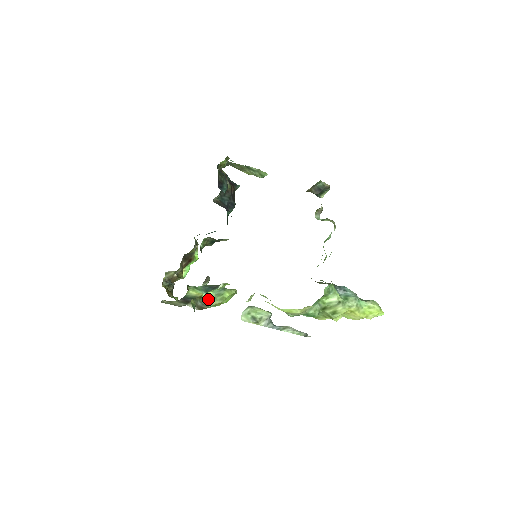
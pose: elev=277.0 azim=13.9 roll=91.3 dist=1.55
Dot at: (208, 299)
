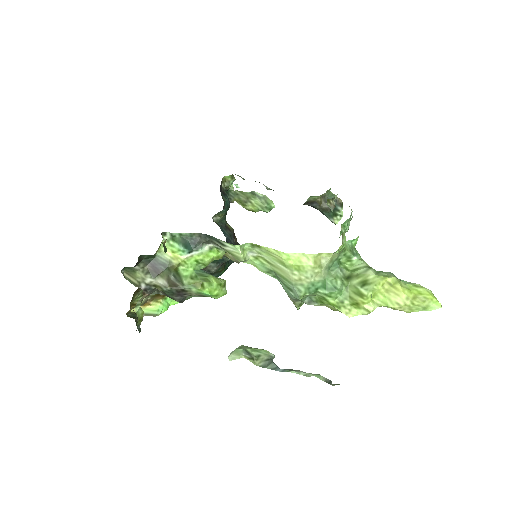
Dot at: (185, 277)
